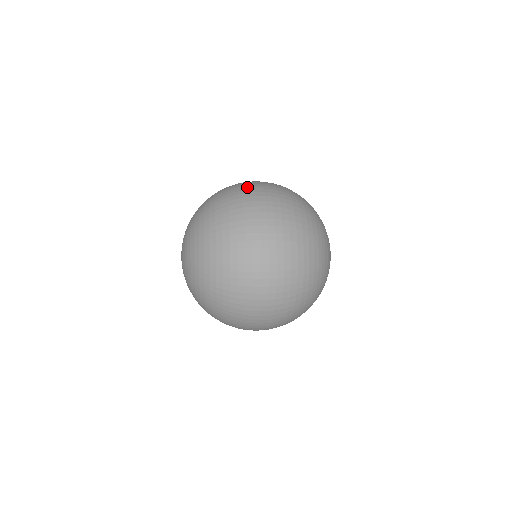
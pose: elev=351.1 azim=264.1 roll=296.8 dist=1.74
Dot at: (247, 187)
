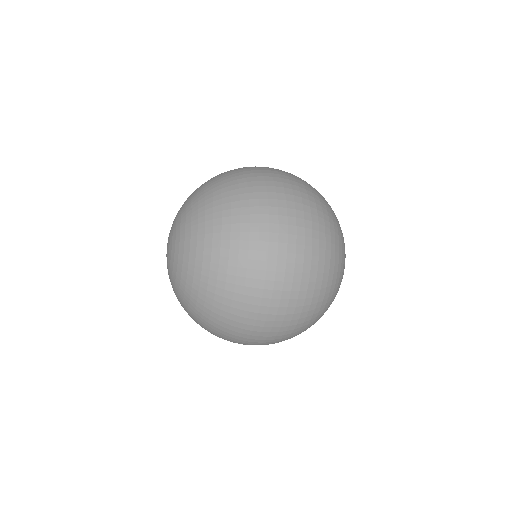
Dot at: occluded
